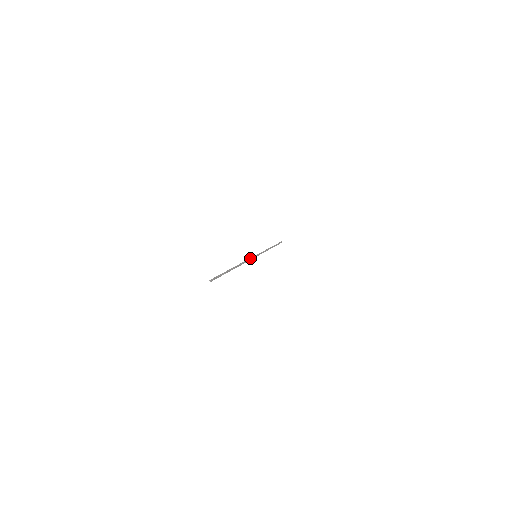
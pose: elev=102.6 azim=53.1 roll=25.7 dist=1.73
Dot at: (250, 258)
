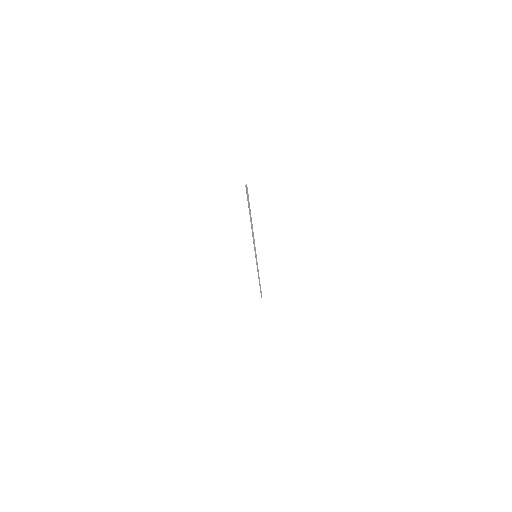
Dot at: (254, 247)
